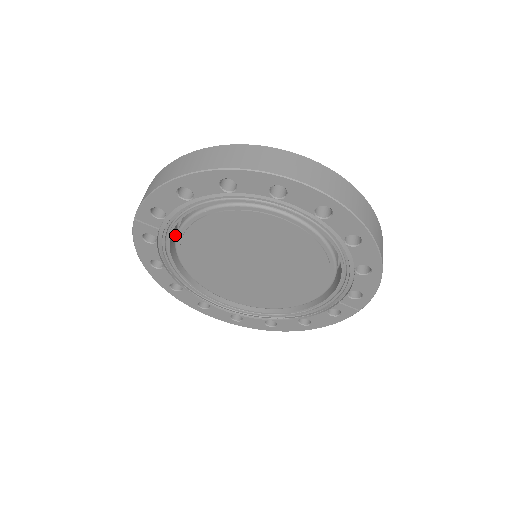
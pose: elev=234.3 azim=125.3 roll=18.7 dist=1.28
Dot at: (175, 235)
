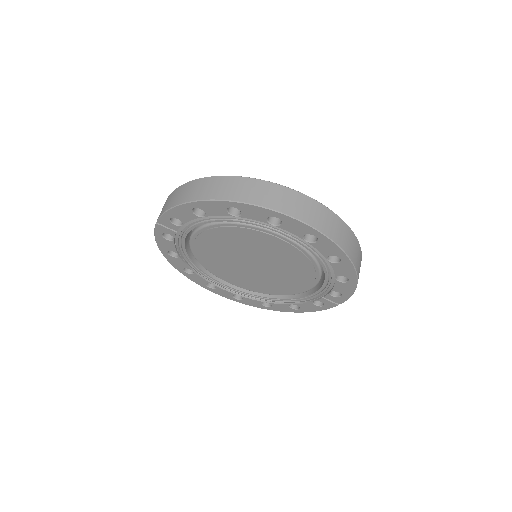
Dot at: (189, 232)
